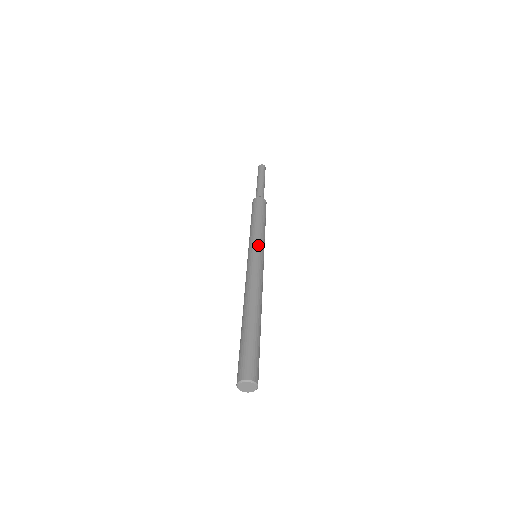
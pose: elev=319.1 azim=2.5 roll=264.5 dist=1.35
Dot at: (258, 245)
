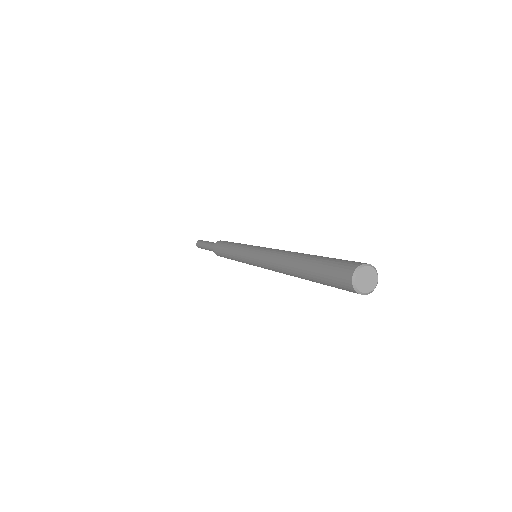
Dot at: occluded
